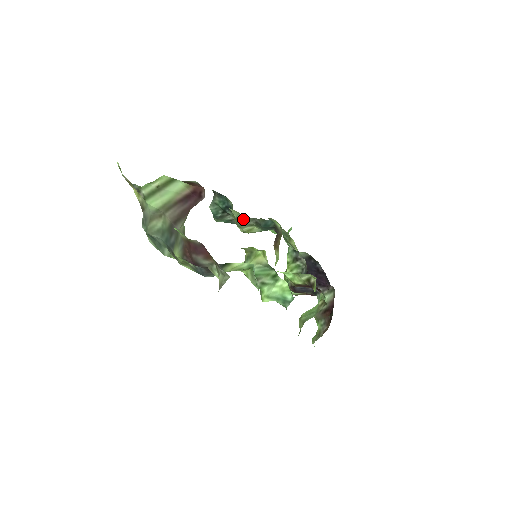
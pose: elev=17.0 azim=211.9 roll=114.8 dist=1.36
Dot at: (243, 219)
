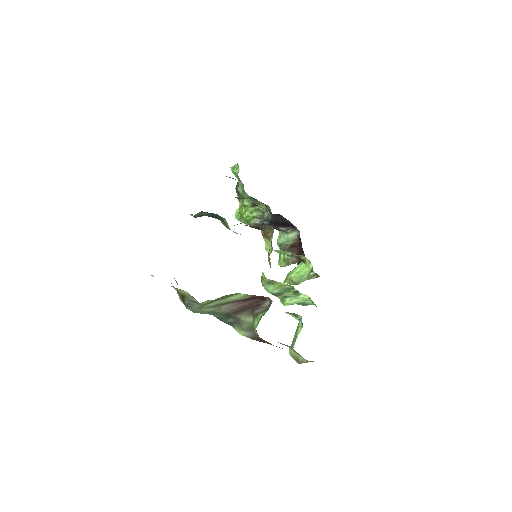
Dot at: occluded
